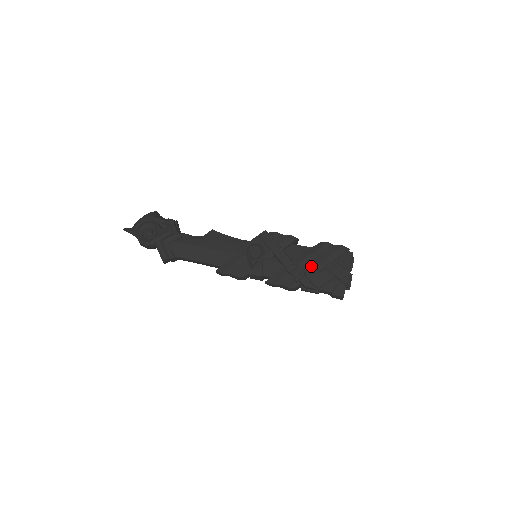
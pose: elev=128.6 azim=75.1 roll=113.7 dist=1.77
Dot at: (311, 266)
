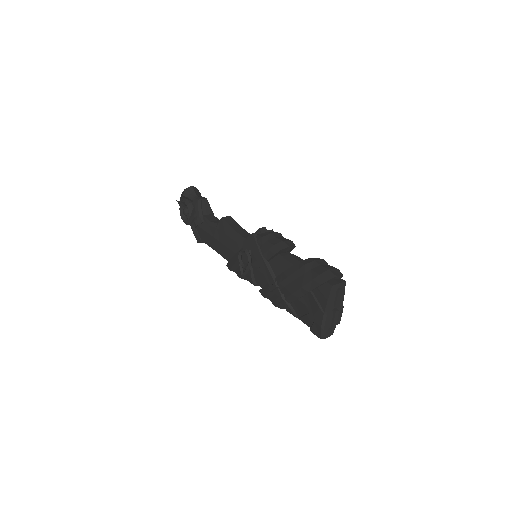
Dot at: (288, 291)
